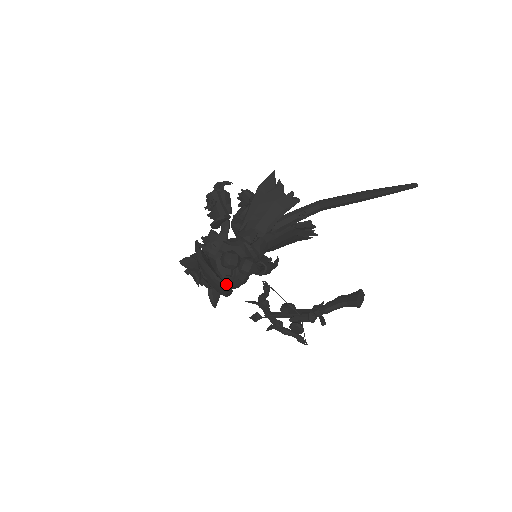
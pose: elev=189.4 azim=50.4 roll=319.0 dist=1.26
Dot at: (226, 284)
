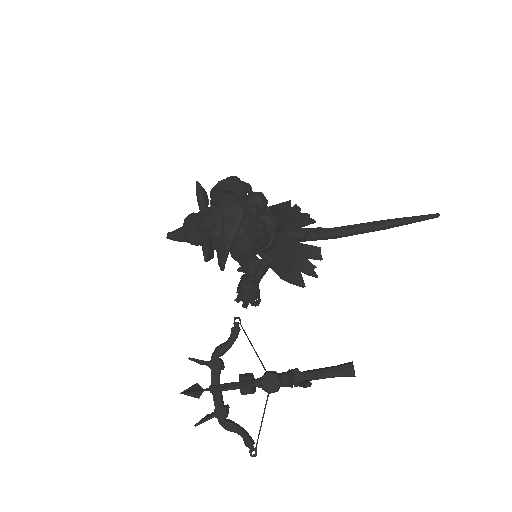
Dot at: (239, 228)
